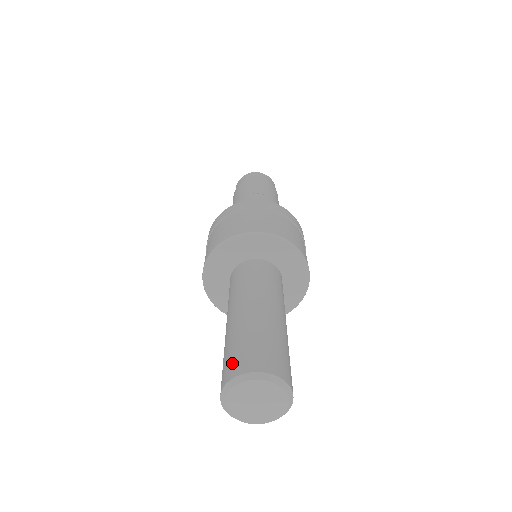
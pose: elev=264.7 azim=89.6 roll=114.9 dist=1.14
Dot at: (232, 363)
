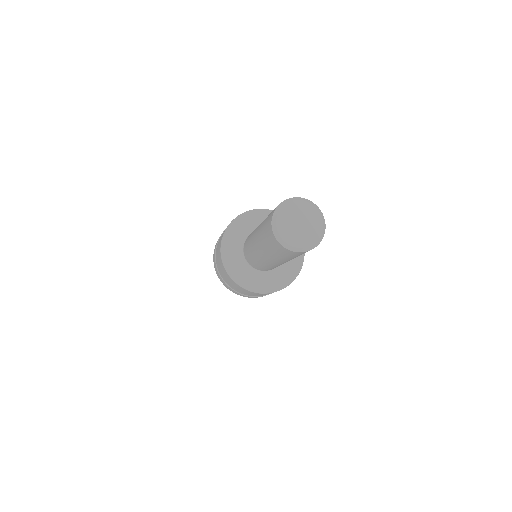
Dot at: (272, 211)
